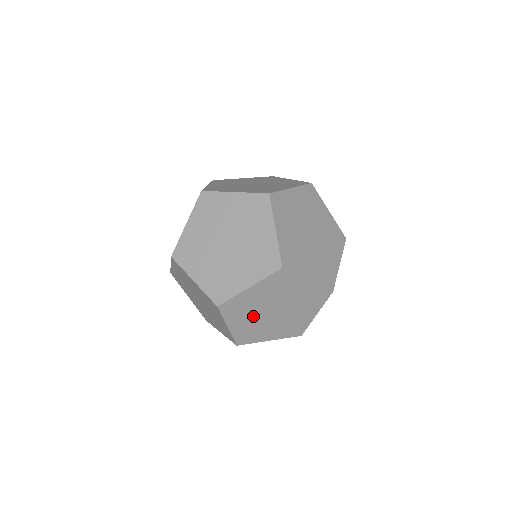
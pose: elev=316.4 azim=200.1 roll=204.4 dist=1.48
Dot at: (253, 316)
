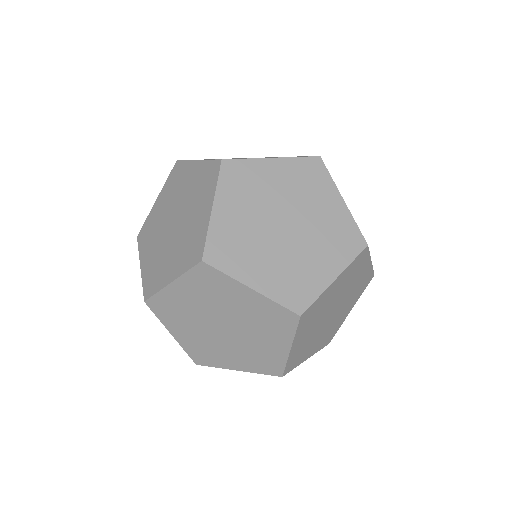
Dot at: (197, 327)
